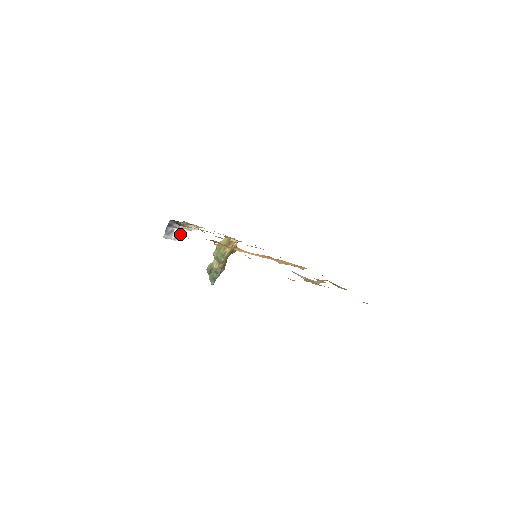
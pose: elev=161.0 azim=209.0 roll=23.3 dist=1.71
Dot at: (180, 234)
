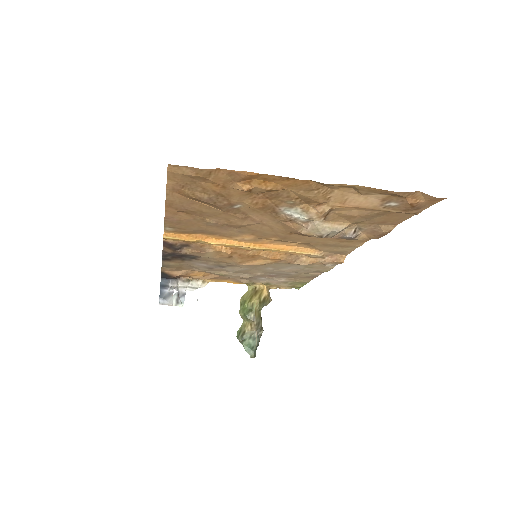
Dot at: (183, 297)
